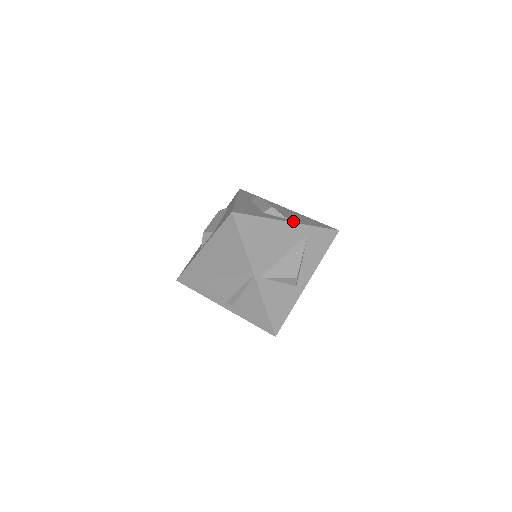
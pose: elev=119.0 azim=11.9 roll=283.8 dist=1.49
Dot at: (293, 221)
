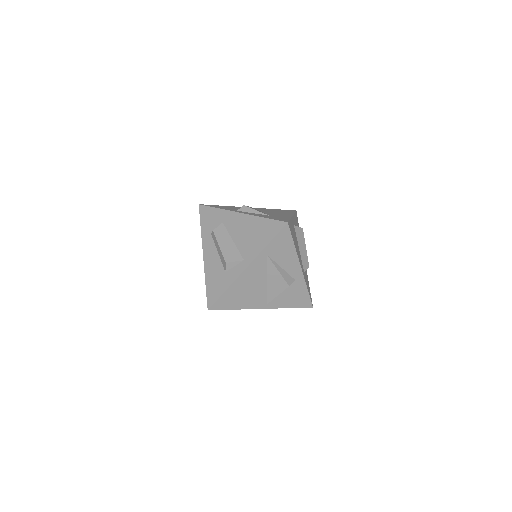
Dot at: (248, 261)
